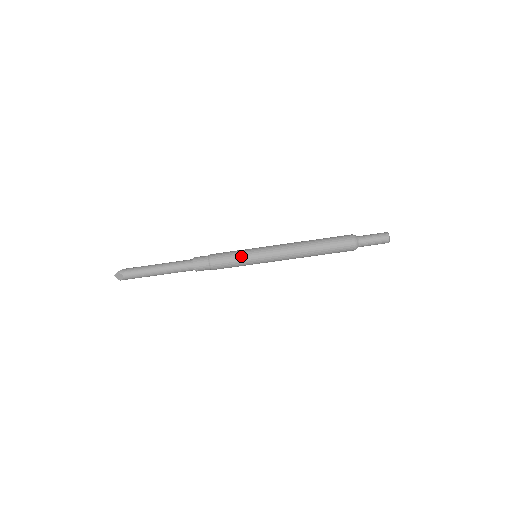
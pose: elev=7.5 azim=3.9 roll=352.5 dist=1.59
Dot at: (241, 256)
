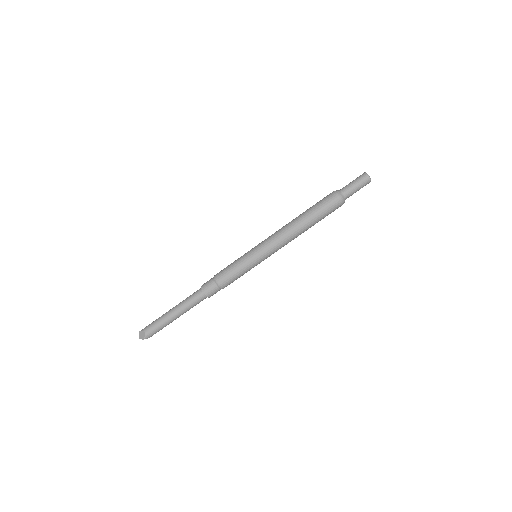
Dot at: (240, 259)
